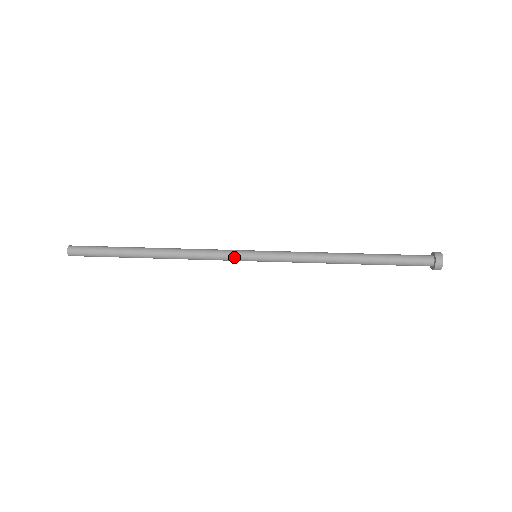
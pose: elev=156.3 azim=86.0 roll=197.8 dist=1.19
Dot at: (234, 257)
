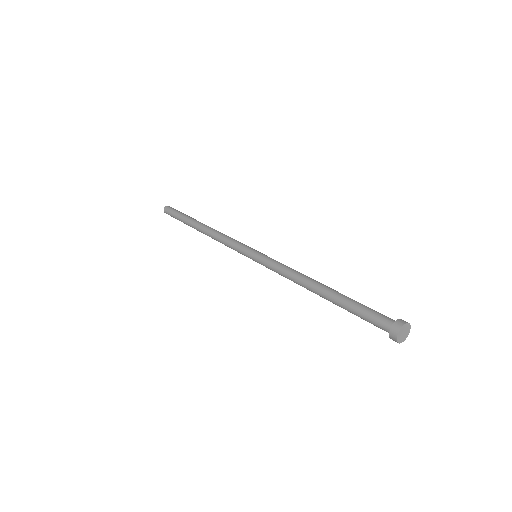
Dot at: (240, 251)
